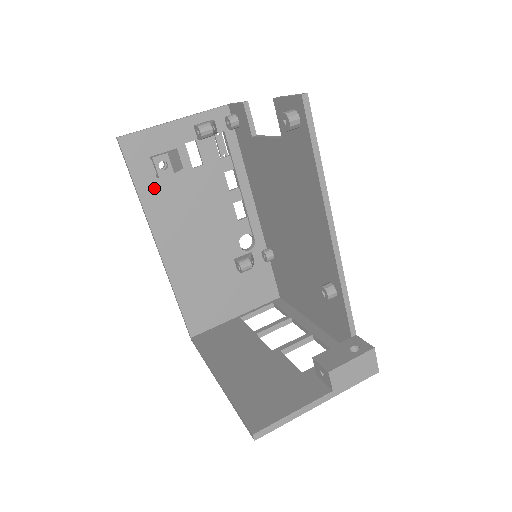
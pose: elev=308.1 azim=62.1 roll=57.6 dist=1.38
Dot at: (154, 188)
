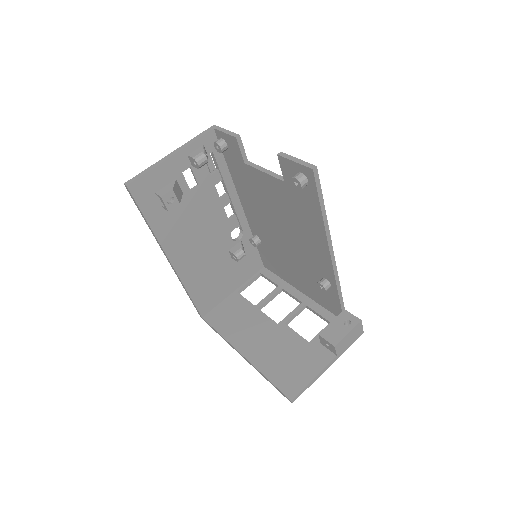
Dot at: (162, 217)
